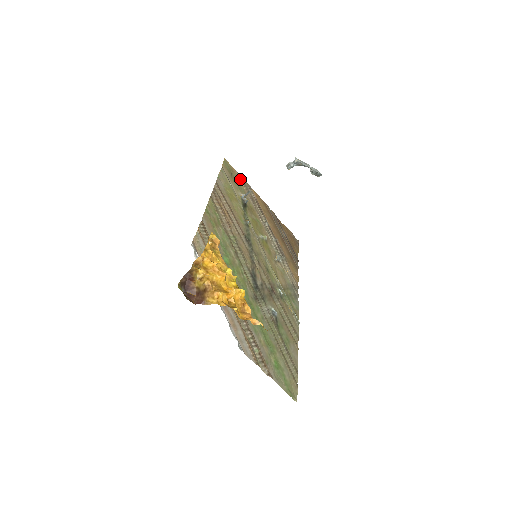
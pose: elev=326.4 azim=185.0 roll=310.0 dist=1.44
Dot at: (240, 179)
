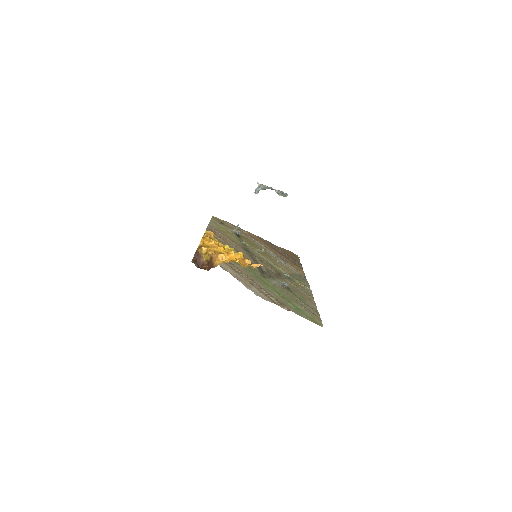
Dot at: (230, 225)
